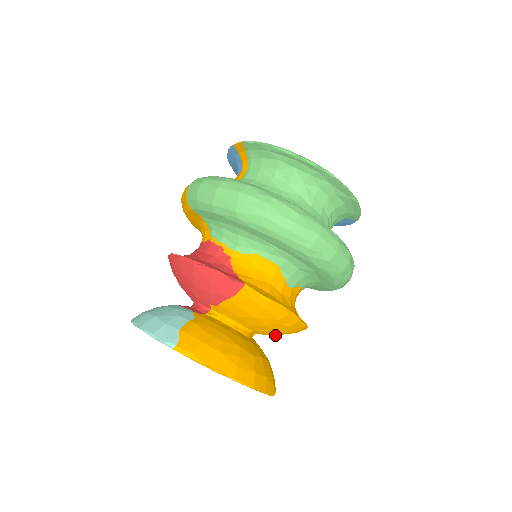
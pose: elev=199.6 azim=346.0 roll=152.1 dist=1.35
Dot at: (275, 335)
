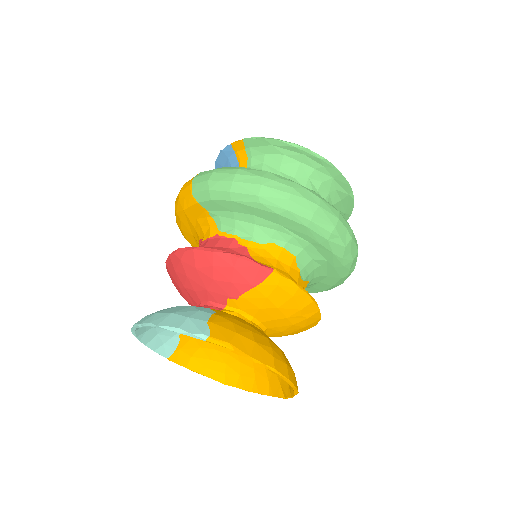
Dot at: (286, 334)
